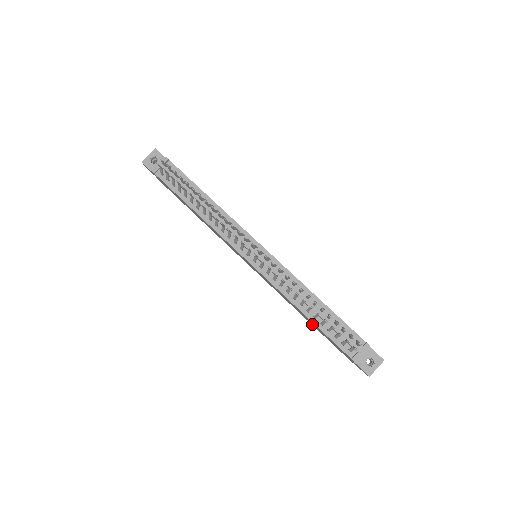
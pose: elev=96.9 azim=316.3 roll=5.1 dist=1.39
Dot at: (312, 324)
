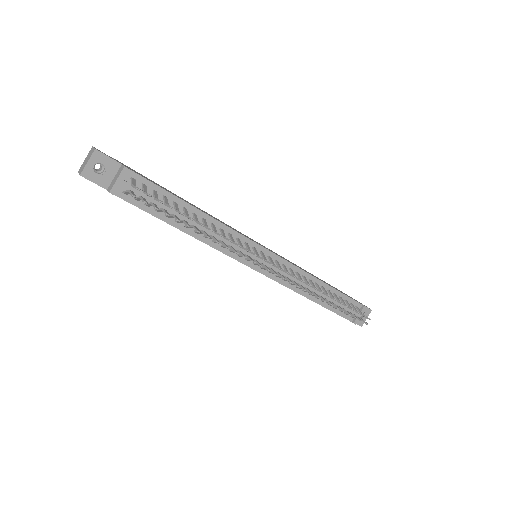
Dot at: occluded
